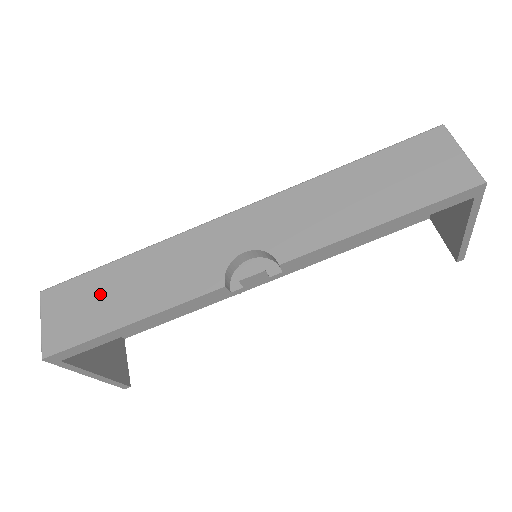
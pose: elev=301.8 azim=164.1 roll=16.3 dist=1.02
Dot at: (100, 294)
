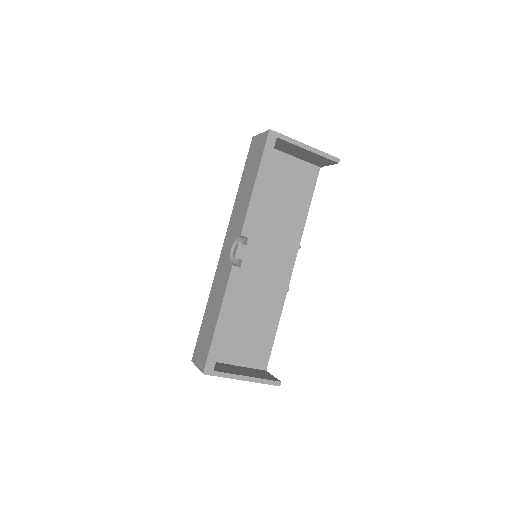
Dot at: (206, 329)
